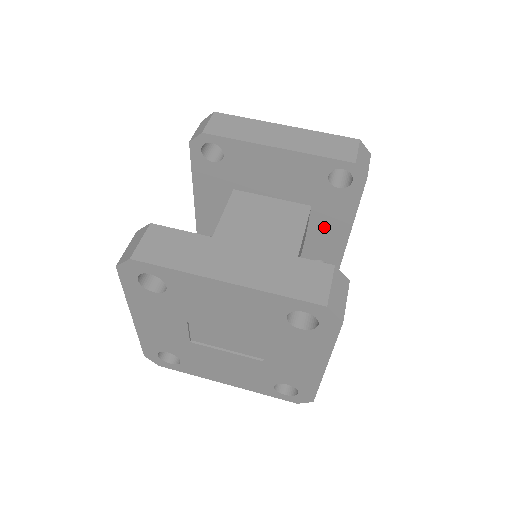
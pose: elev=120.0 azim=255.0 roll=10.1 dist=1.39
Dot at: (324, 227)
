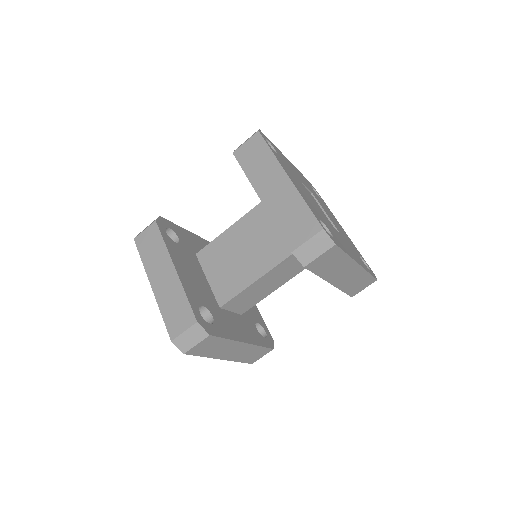
Dot at: occluded
